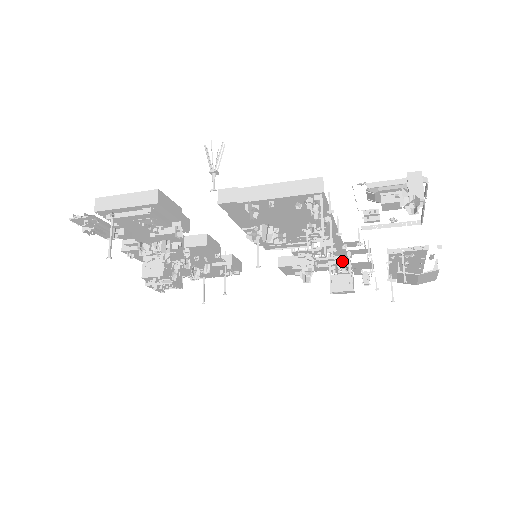
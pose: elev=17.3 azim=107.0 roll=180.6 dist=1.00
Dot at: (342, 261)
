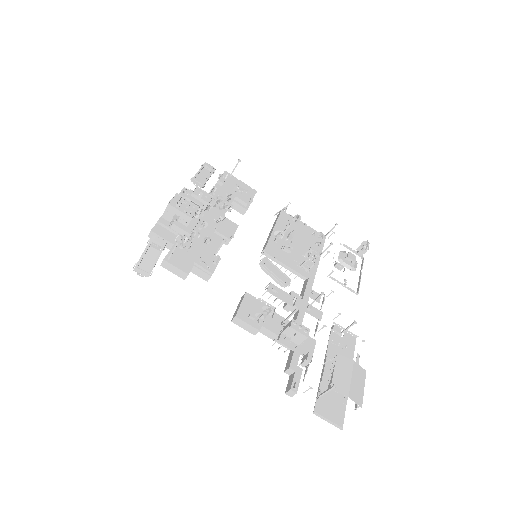
Dot at: occluded
